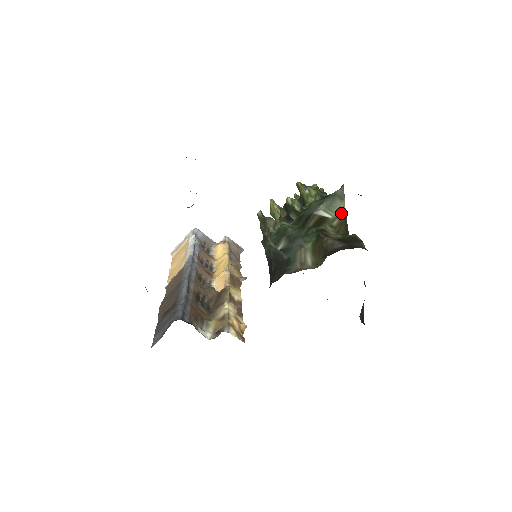
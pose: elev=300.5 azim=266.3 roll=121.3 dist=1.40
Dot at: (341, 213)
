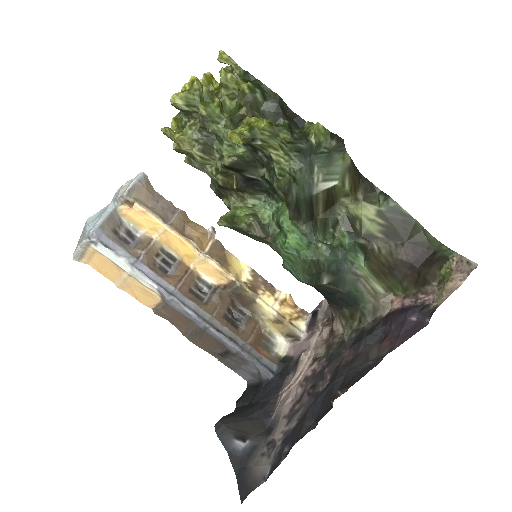
Dot at: (346, 165)
